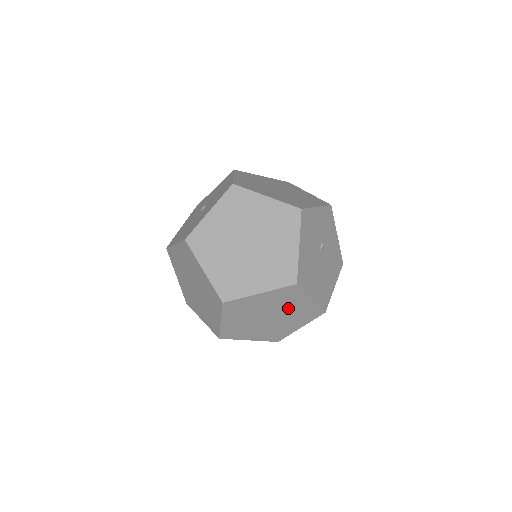
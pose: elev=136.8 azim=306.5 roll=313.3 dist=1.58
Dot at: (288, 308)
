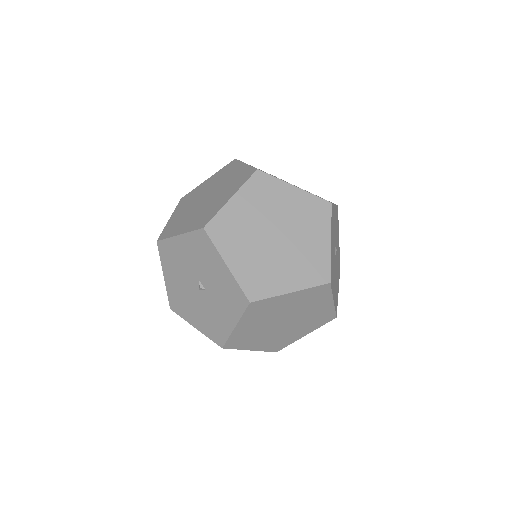
Dot at: occluded
